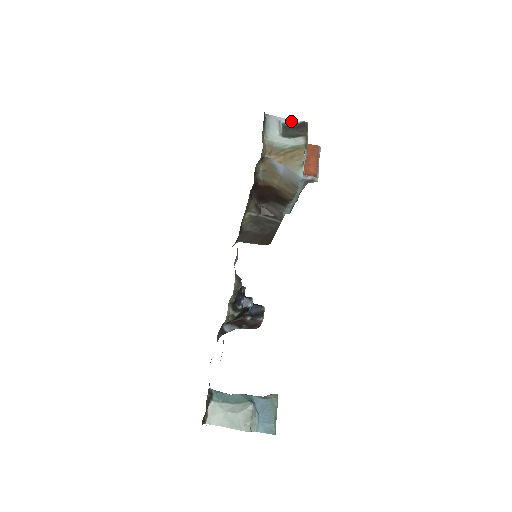
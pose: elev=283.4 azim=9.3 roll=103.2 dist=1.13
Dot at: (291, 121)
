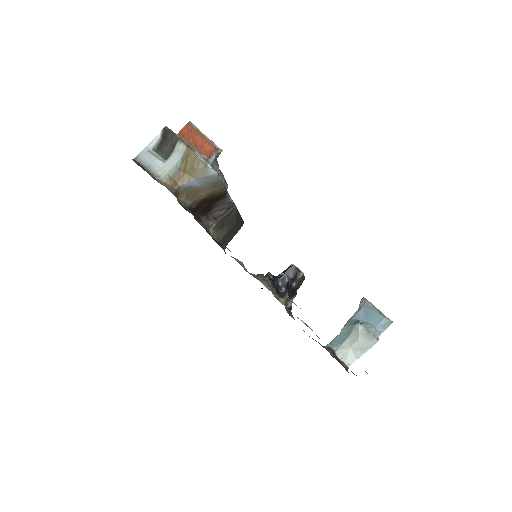
Dot at: (155, 140)
